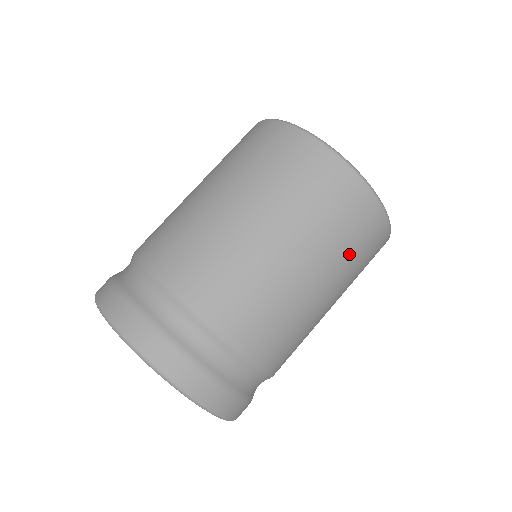
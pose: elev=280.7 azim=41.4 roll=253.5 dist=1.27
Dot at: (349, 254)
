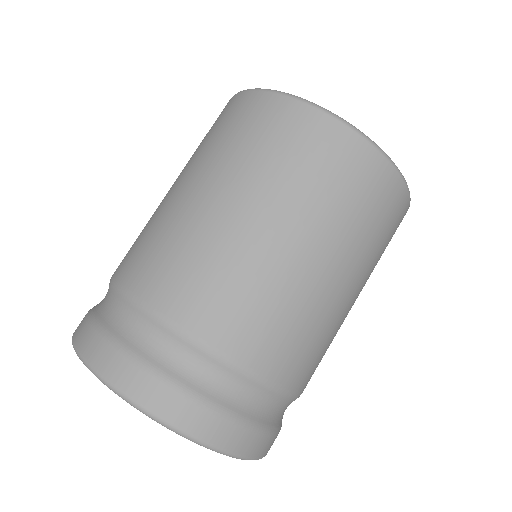
Dot at: occluded
